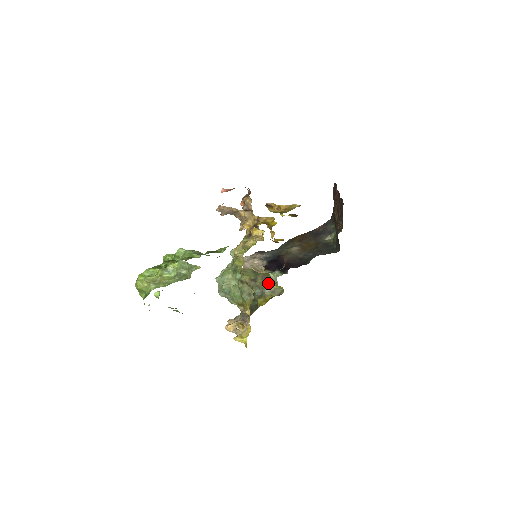
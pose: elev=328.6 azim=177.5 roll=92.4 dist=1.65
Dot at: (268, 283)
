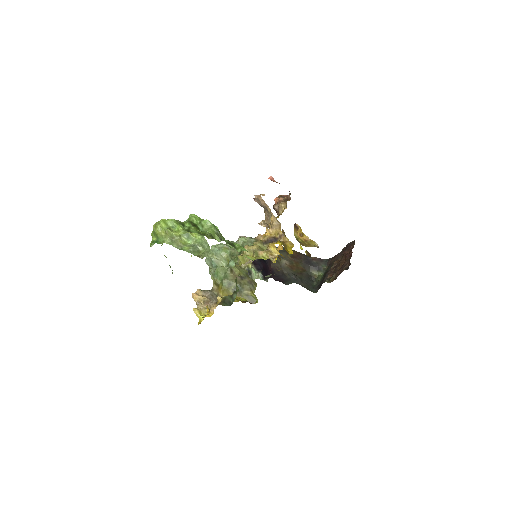
Dot at: (250, 288)
